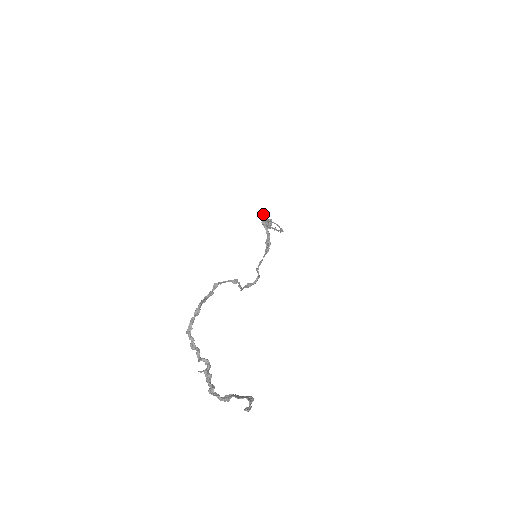
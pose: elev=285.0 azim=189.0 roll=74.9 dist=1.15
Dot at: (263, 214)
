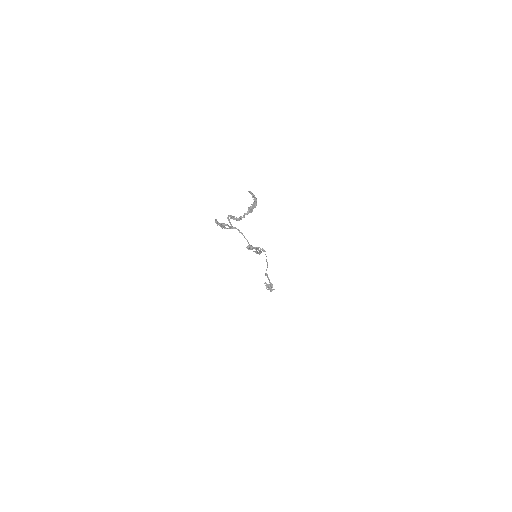
Dot at: occluded
